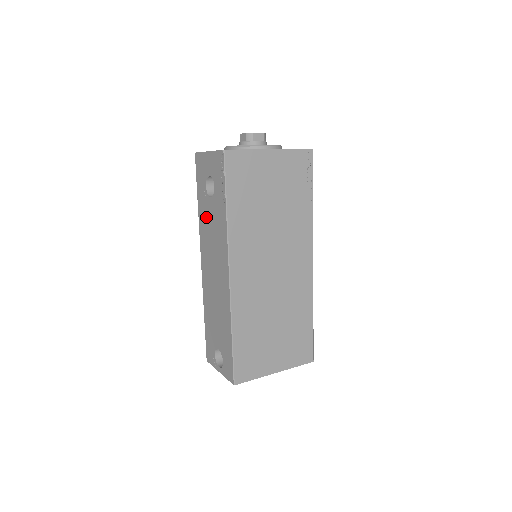
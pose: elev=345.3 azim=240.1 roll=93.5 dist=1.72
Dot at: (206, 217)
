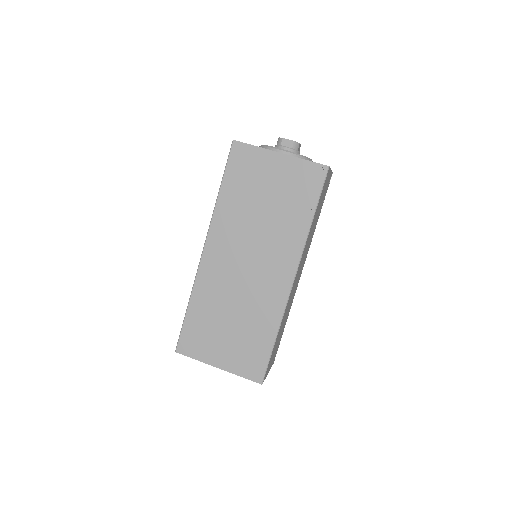
Dot at: occluded
